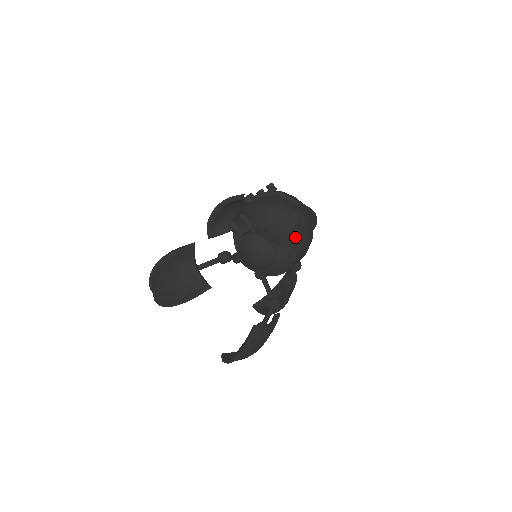
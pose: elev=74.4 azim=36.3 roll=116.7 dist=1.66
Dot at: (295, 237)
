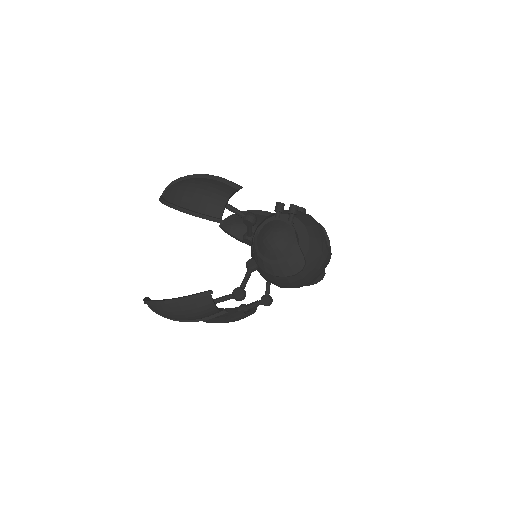
Dot at: (311, 260)
